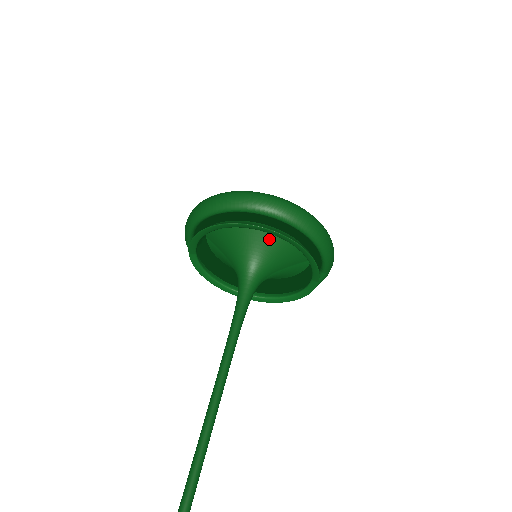
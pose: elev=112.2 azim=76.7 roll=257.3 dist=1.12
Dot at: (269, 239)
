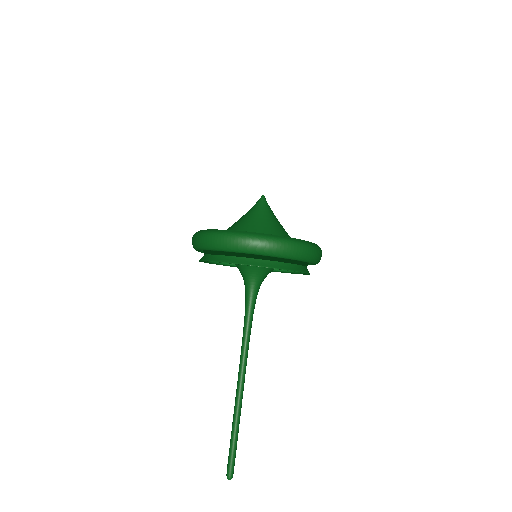
Dot at: occluded
